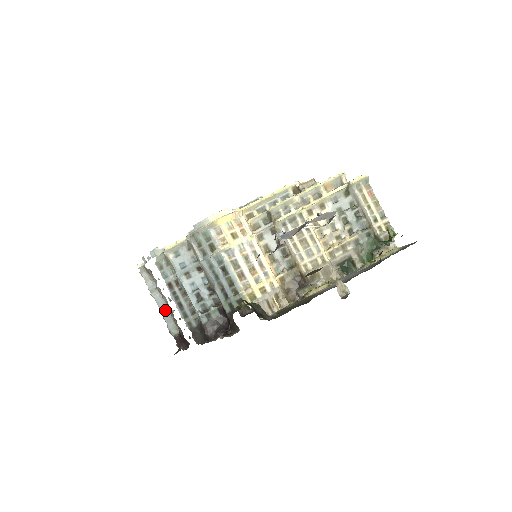
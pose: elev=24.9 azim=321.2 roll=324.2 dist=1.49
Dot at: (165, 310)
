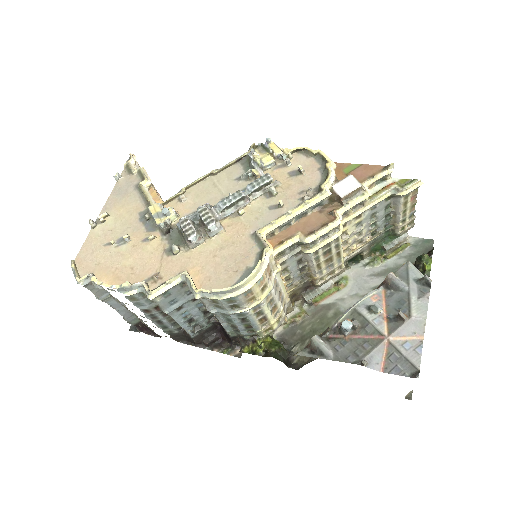
Dot at: (123, 310)
